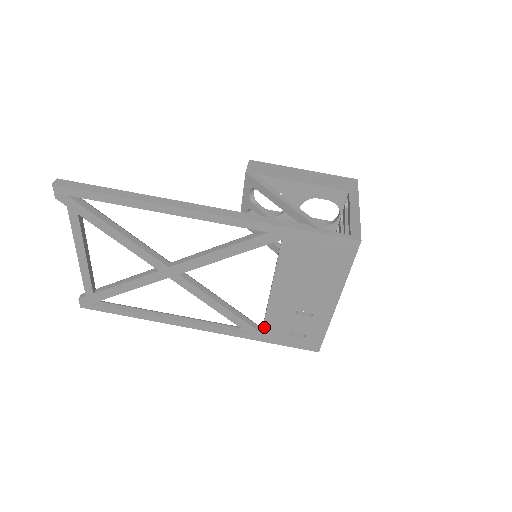
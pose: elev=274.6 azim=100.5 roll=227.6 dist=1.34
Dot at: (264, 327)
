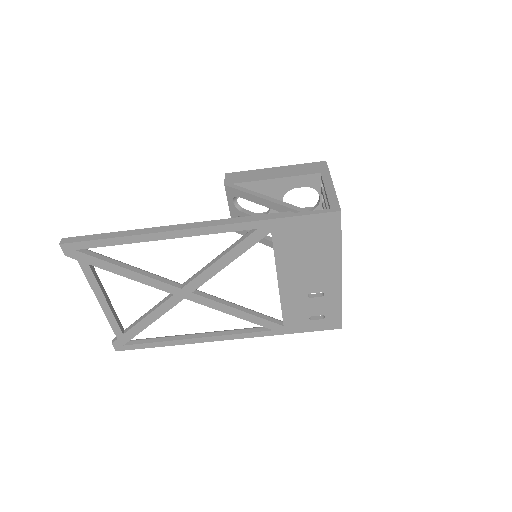
Dot at: (284, 319)
